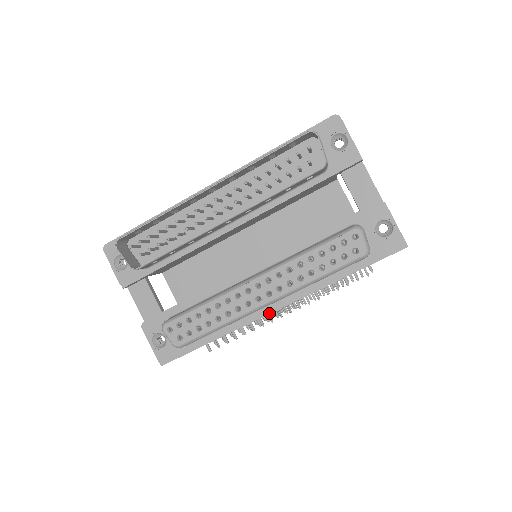
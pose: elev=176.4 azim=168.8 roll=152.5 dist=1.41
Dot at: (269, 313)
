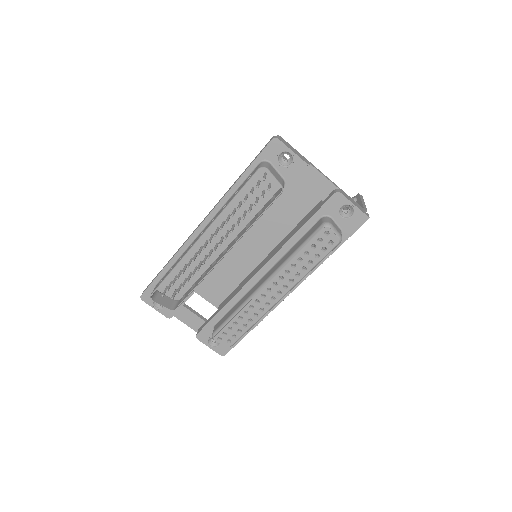
Dot at: (284, 298)
